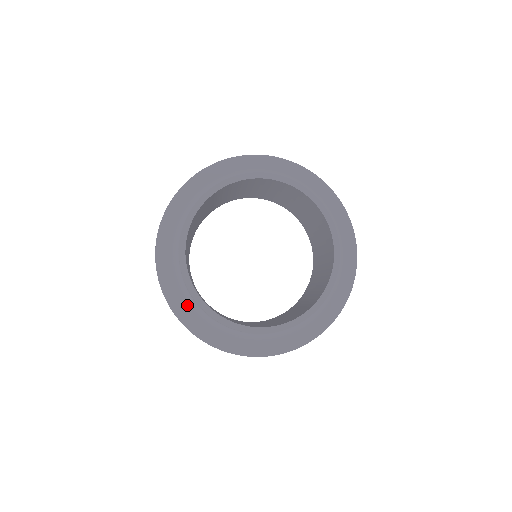
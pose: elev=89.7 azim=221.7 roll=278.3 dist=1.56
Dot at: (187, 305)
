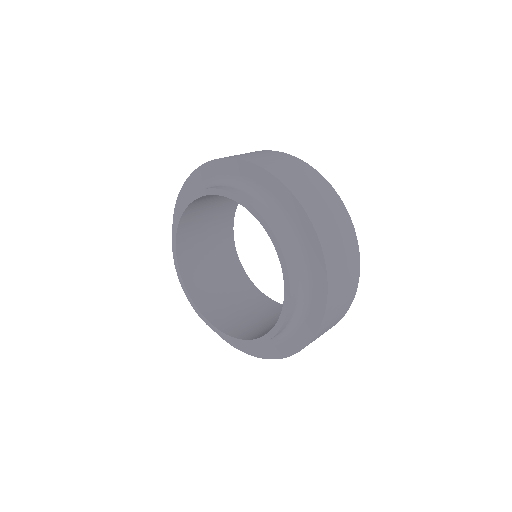
Dot at: occluded
